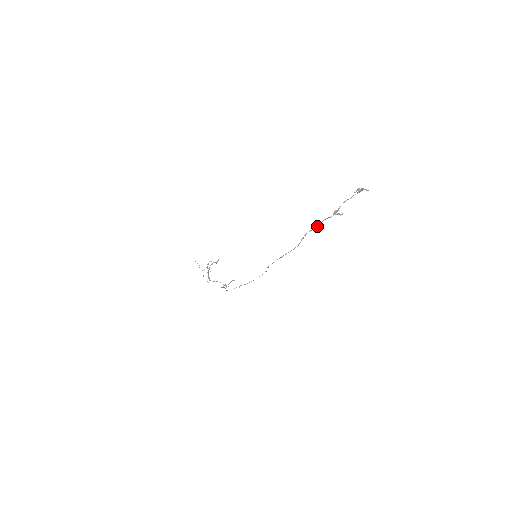
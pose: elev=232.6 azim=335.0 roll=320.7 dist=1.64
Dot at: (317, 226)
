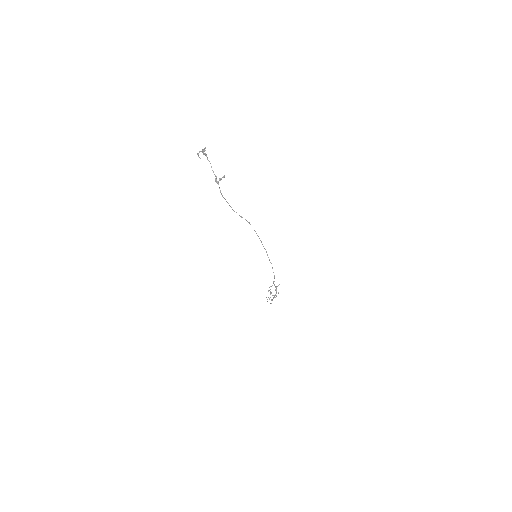
Dot at: occluded
